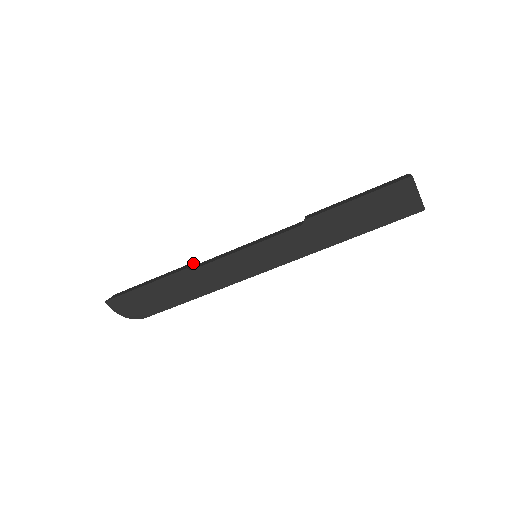
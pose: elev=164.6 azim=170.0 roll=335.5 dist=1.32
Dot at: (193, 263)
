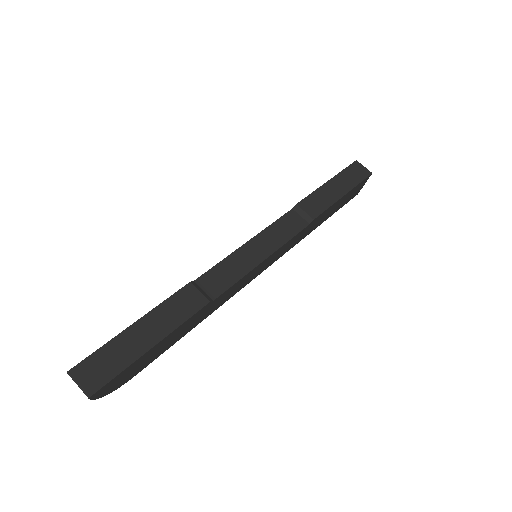
Dot at: (193, 283)
